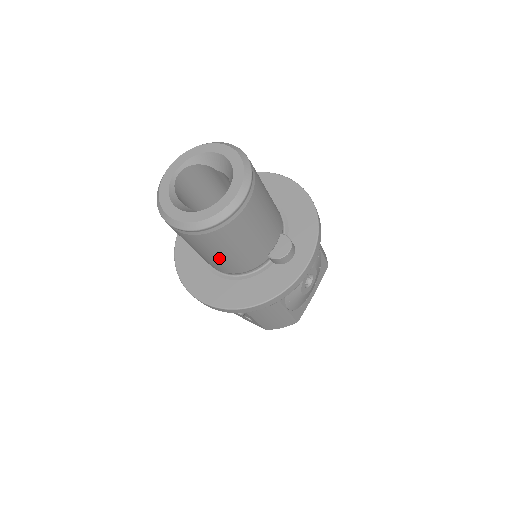
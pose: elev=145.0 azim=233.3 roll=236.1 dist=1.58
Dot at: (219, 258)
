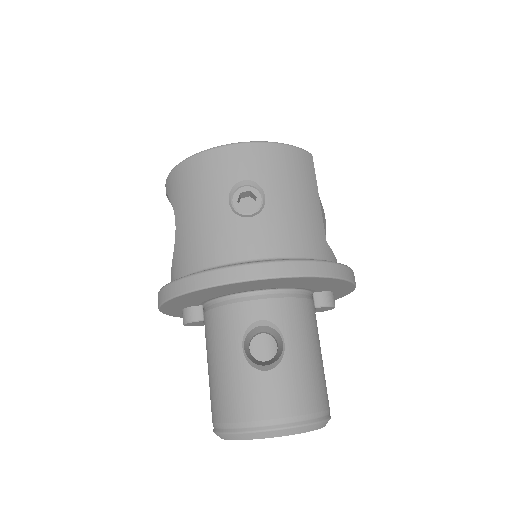
Dot at: occluded
